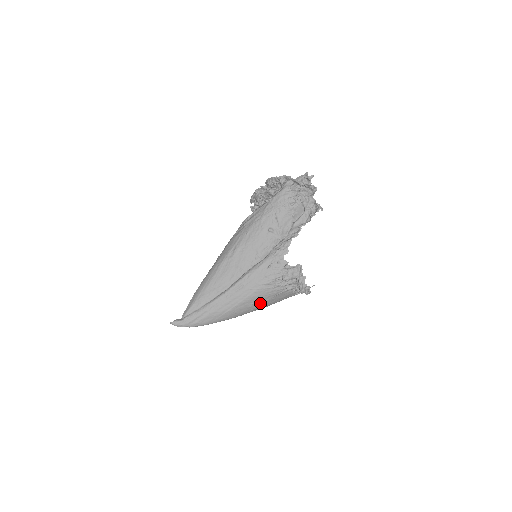
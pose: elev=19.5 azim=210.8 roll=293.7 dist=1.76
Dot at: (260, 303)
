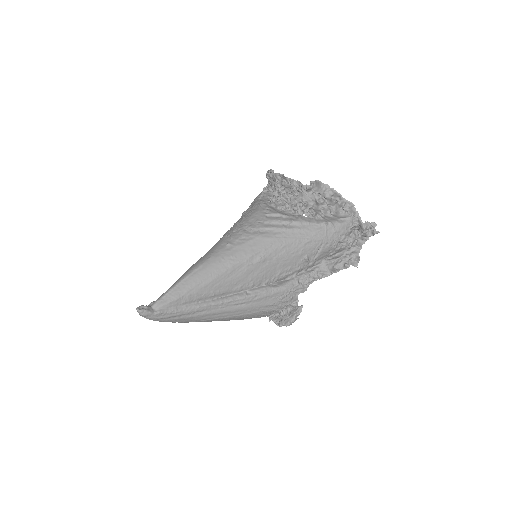
Dot at: (238, 319)
